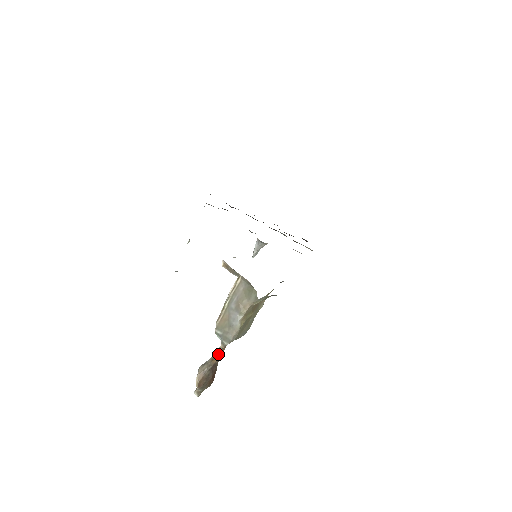
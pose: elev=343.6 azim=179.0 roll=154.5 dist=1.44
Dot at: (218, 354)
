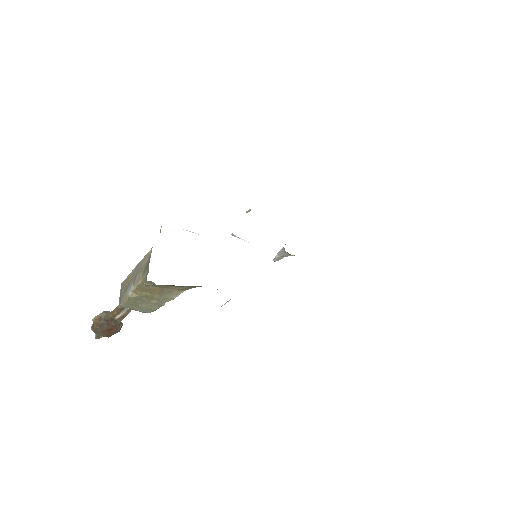
Dot at: (114, 311)
